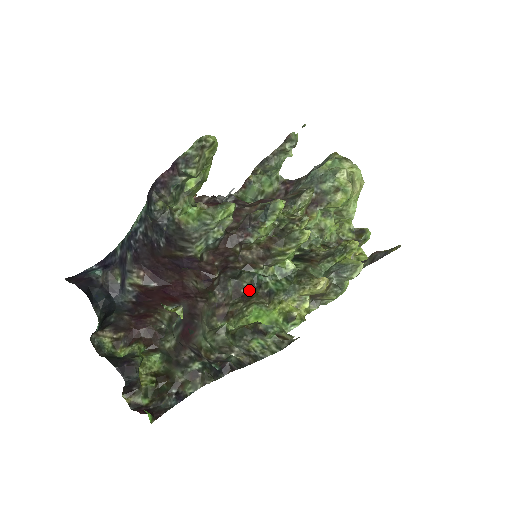
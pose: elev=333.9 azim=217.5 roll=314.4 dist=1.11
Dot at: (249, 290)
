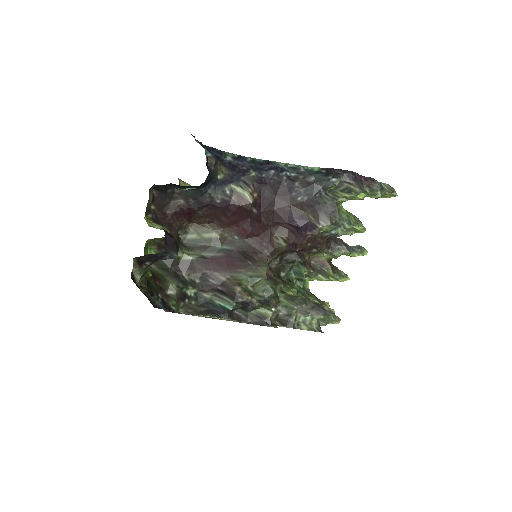
Dot at: (284, 276)
